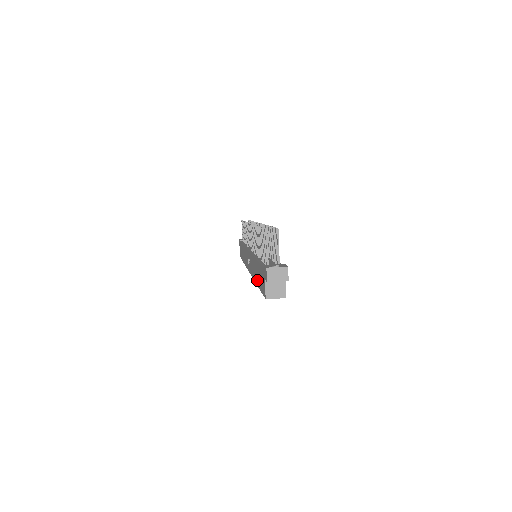
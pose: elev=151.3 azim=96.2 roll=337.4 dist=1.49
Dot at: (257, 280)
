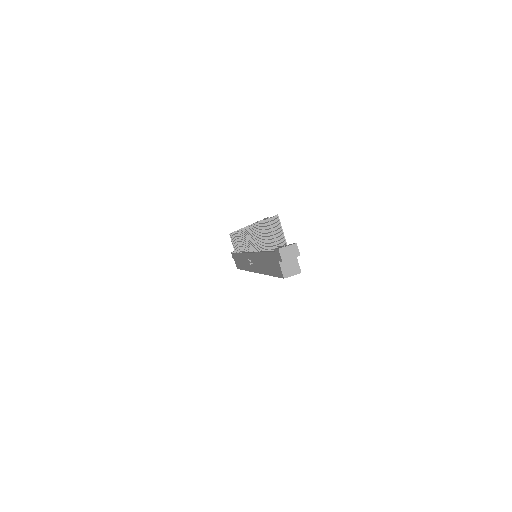
Dot at: (267, 270)
